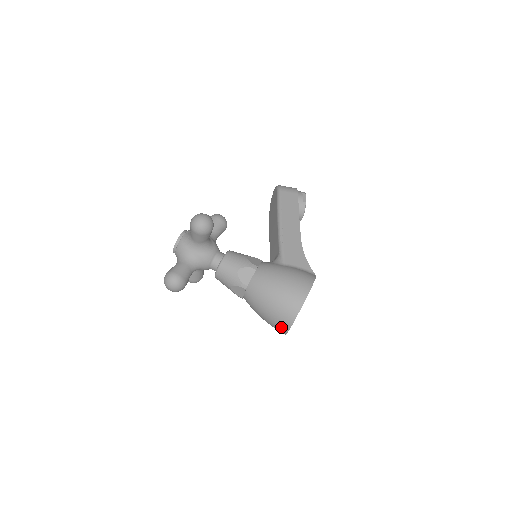
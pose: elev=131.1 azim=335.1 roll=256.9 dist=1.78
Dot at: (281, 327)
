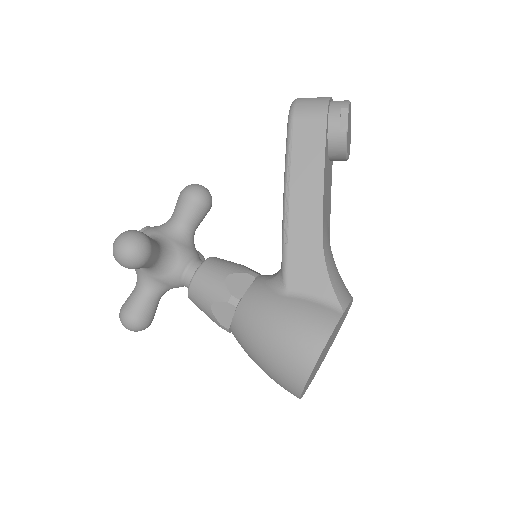
Dot at: occluded
